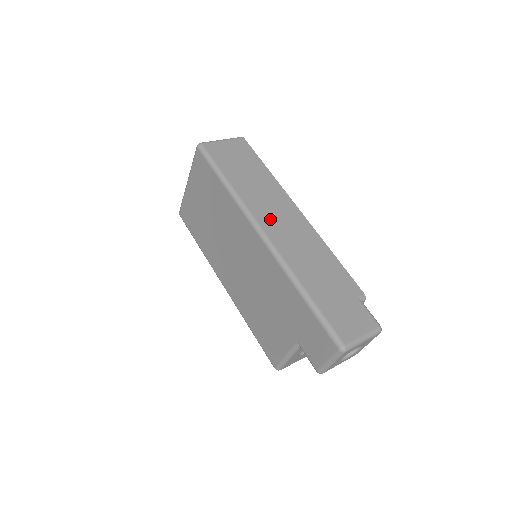
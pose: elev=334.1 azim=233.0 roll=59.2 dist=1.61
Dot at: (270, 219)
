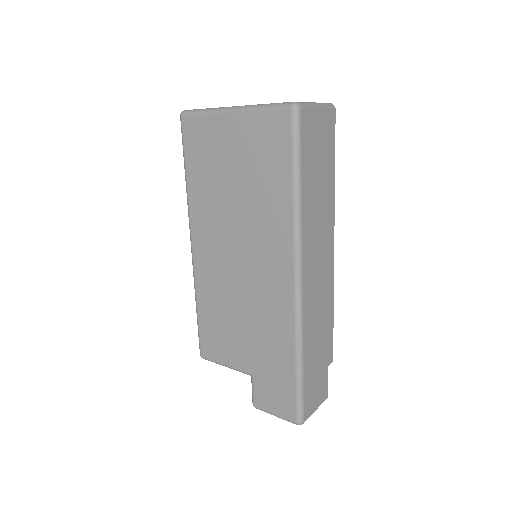
Dot at: (312, 261)
